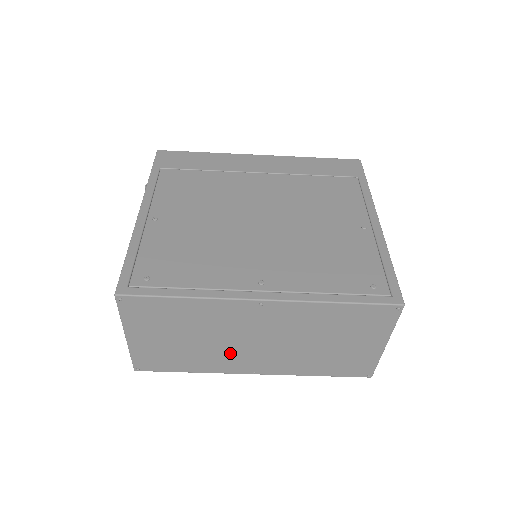
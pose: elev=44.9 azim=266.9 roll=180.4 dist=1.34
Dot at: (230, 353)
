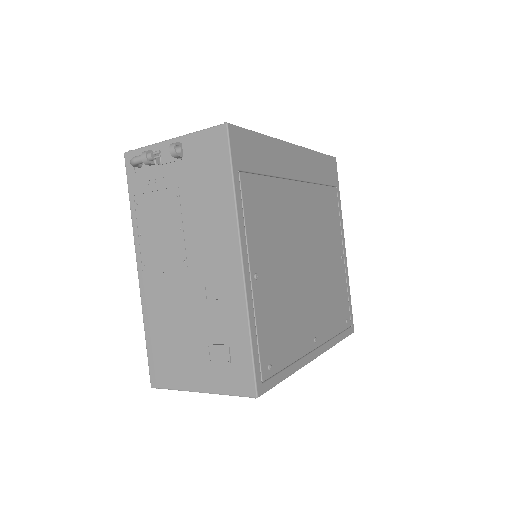
Dot at: occluded
